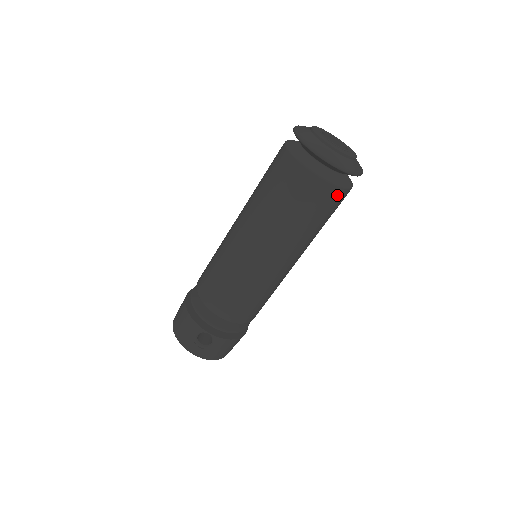
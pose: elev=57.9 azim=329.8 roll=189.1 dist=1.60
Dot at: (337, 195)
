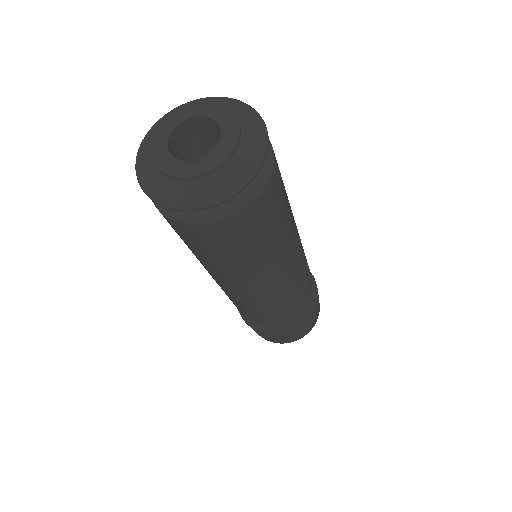
Dot at: (271, 189)
